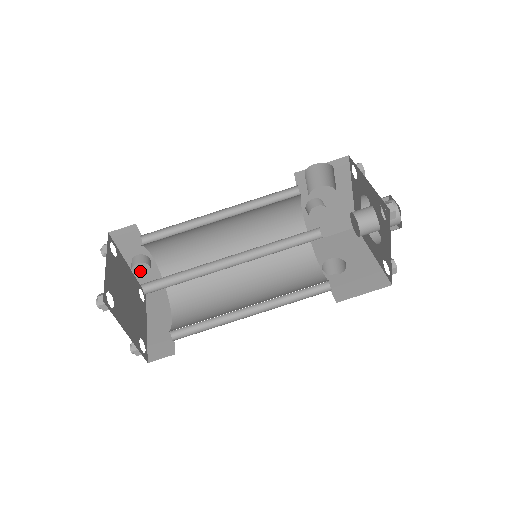
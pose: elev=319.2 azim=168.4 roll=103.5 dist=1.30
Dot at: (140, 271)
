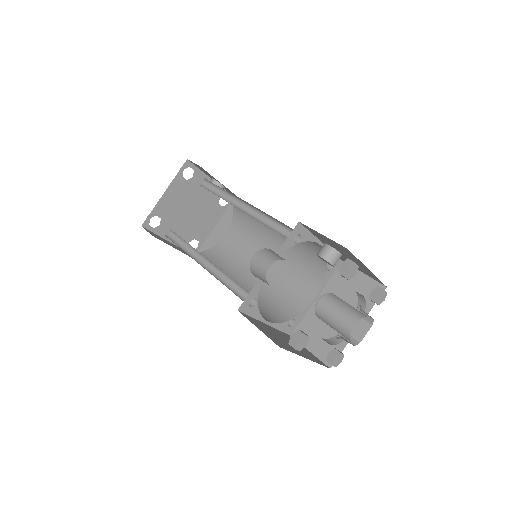
Dot at: occluded
